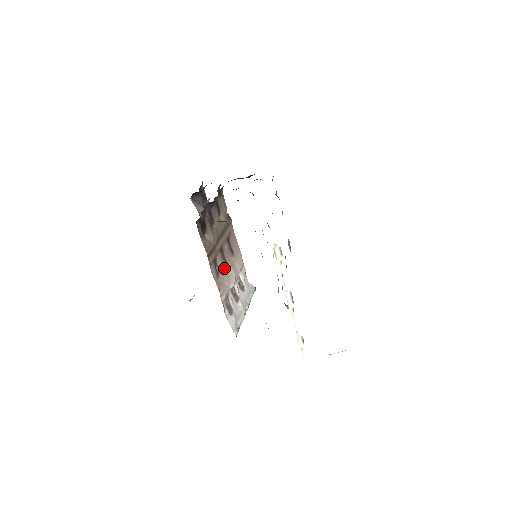
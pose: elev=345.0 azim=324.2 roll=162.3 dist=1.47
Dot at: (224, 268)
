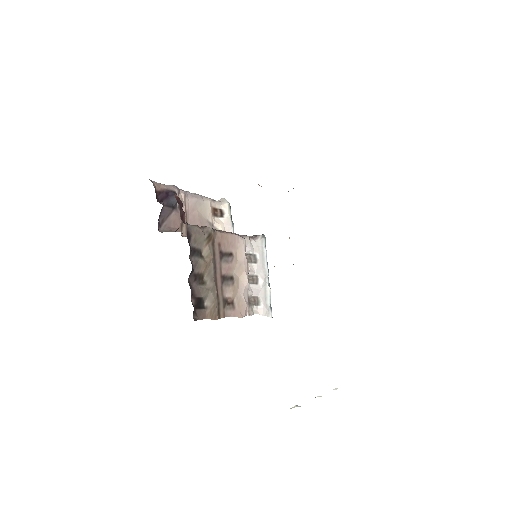
Dot at: (234, 287)
